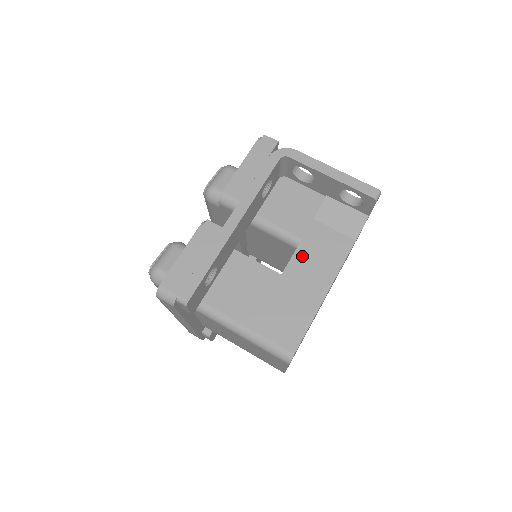
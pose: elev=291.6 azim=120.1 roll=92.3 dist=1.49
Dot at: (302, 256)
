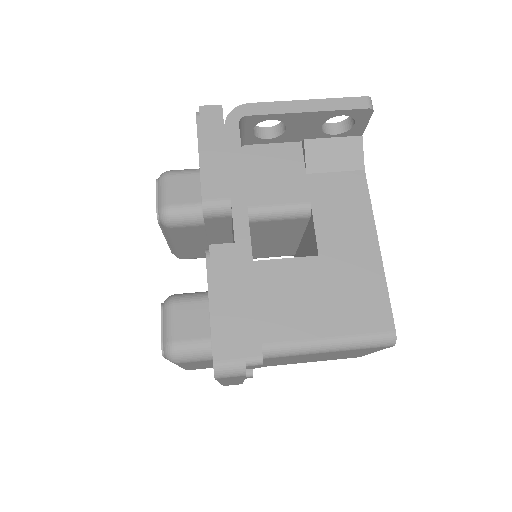
Dot at: (324, 221)
